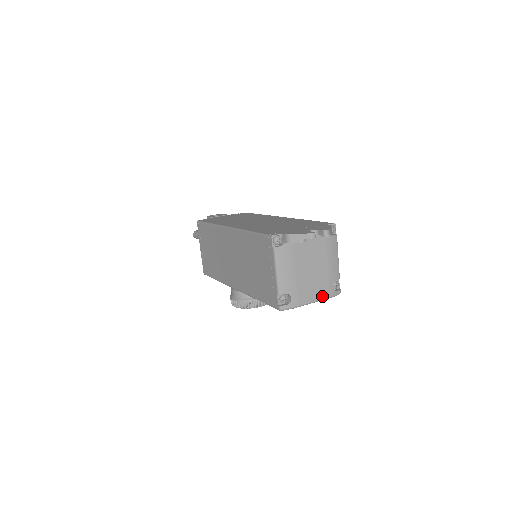
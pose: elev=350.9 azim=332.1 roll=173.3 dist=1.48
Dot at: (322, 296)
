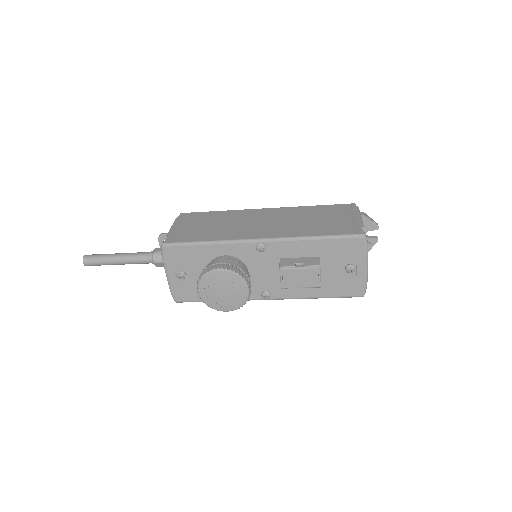
Dot at: (367, 273)
